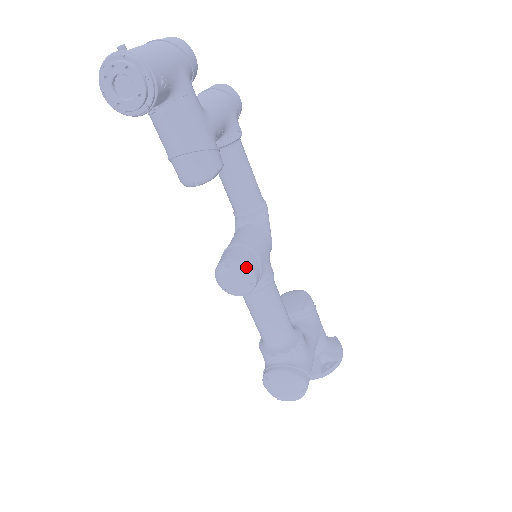
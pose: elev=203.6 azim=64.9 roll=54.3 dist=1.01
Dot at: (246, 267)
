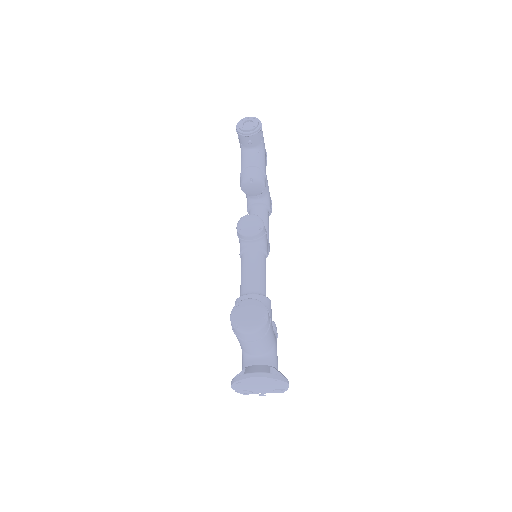
Dot at: occluded
